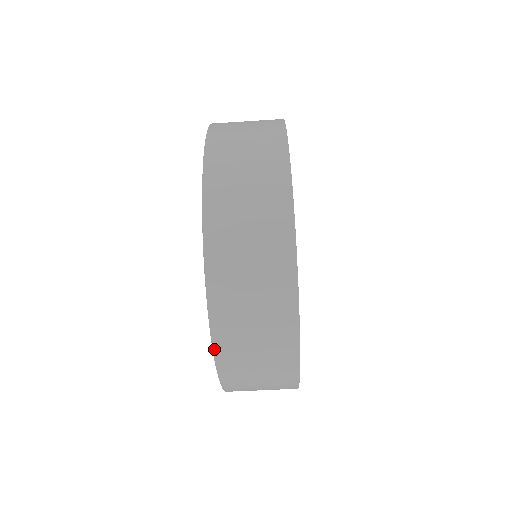
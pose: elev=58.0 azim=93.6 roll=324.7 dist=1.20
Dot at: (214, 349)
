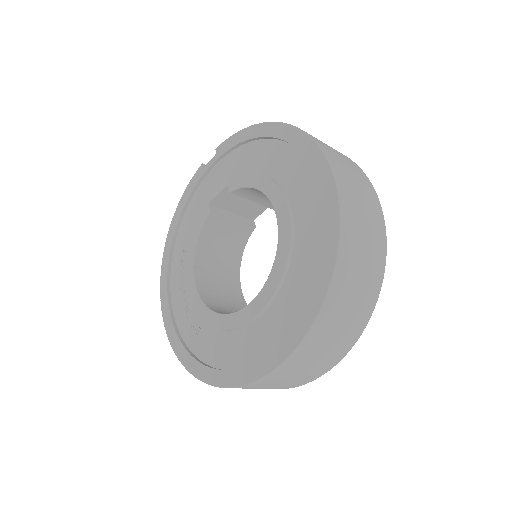
Dot at: occluded
